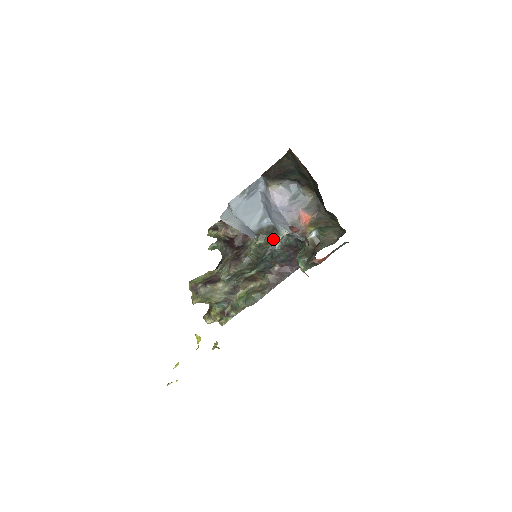
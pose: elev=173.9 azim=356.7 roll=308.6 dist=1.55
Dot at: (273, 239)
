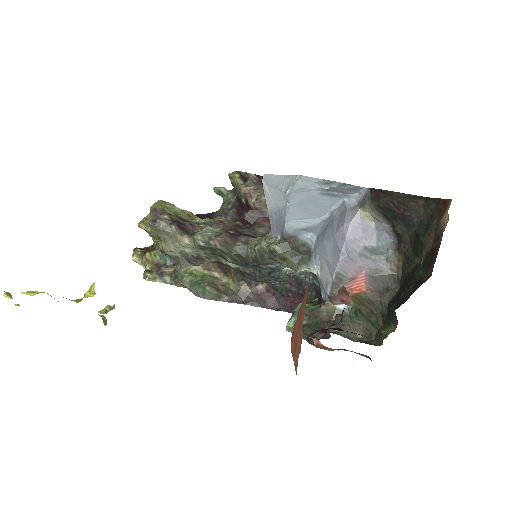
Dot at: (295, 262)
